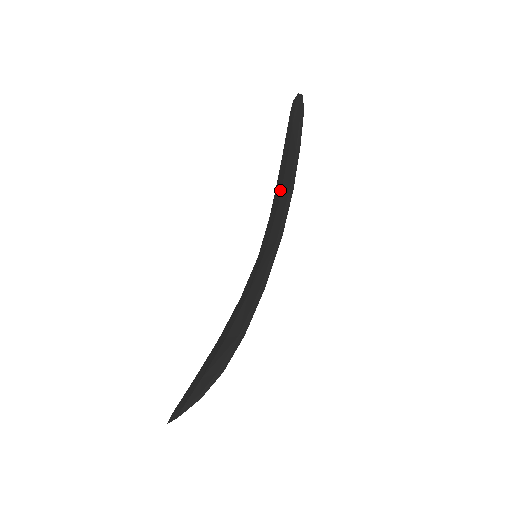
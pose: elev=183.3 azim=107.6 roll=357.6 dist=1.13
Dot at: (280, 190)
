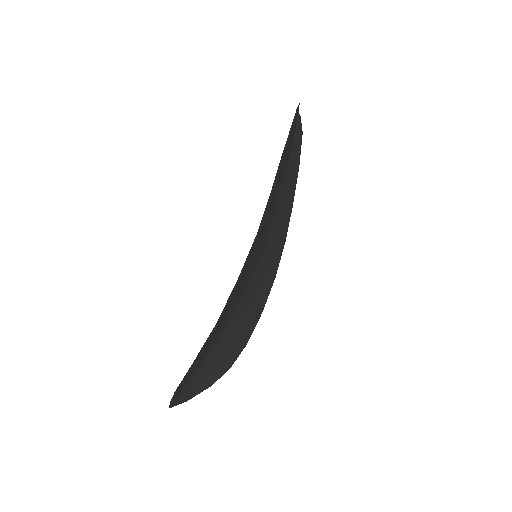
Dot at: occluded
